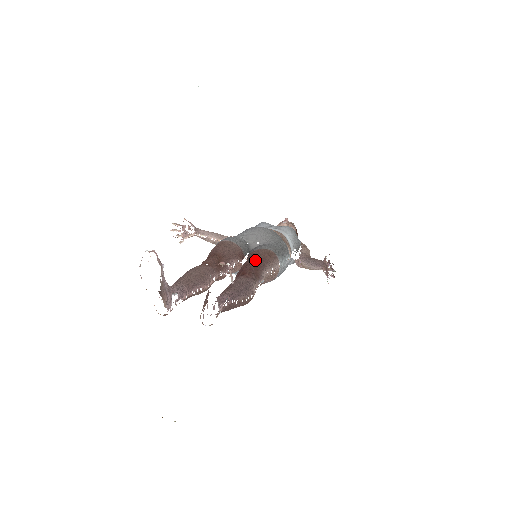
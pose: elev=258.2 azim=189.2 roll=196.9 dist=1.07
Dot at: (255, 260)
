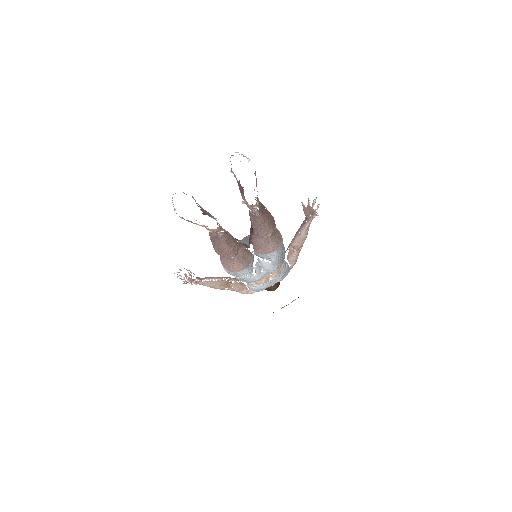
Dot at: occluded
